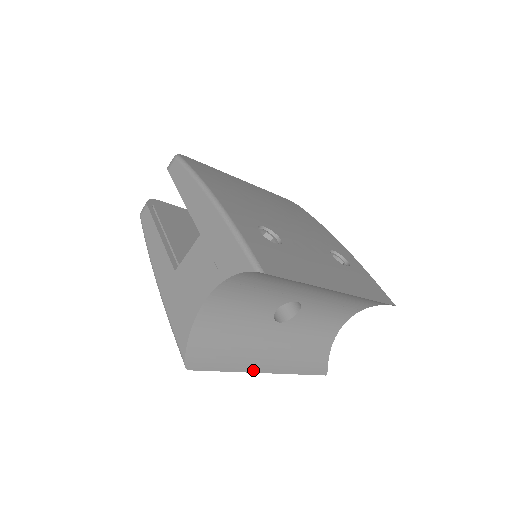
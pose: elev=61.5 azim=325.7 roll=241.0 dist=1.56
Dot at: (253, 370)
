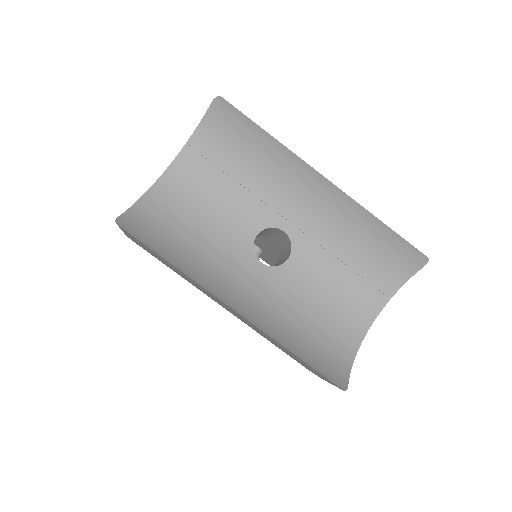
Dot at: (212, 292)
